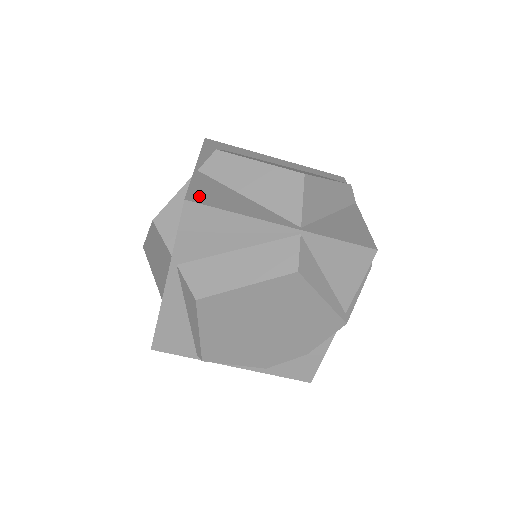
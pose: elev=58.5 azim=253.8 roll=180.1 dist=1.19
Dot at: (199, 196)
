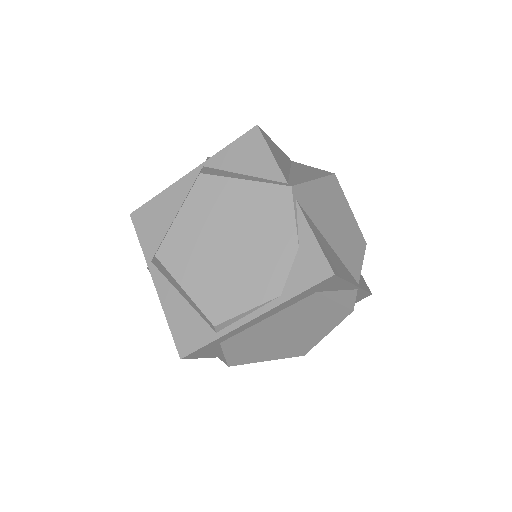
Dot at: occluded
